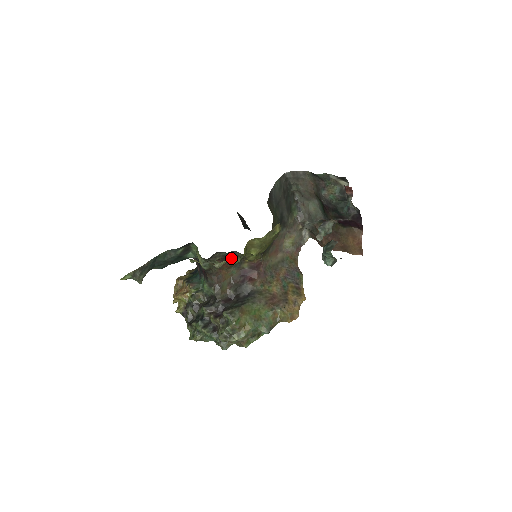
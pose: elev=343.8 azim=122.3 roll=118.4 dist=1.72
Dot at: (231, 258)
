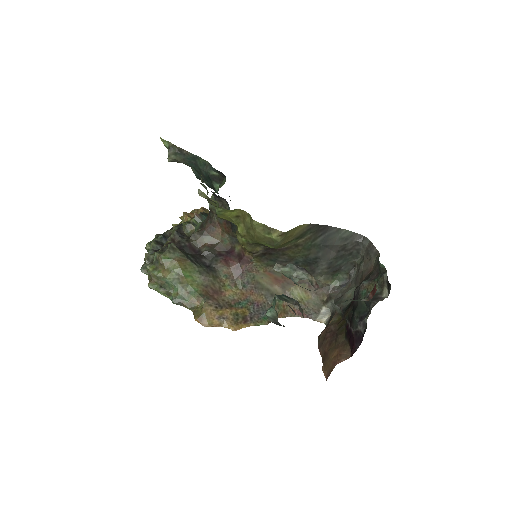
Dot at: (232, 223)
